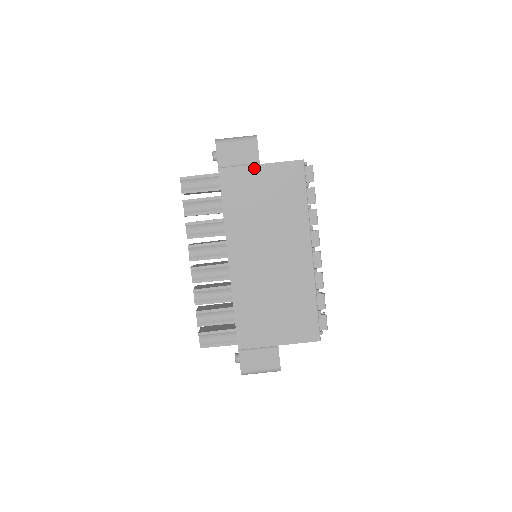
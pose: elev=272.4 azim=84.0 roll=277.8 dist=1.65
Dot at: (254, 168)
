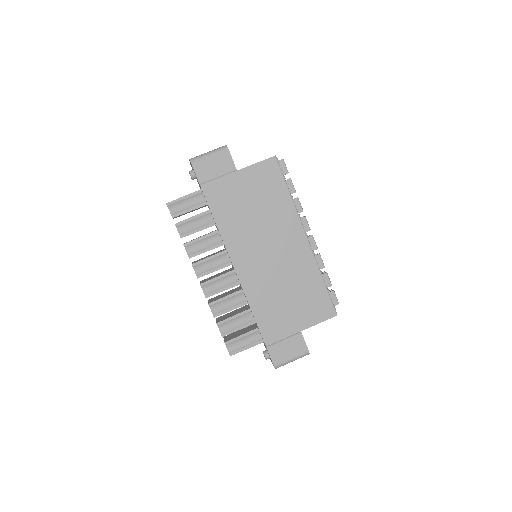
Dot at: (233, 176)
